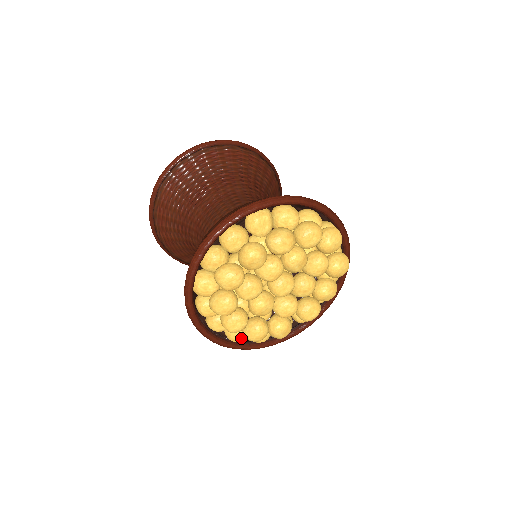
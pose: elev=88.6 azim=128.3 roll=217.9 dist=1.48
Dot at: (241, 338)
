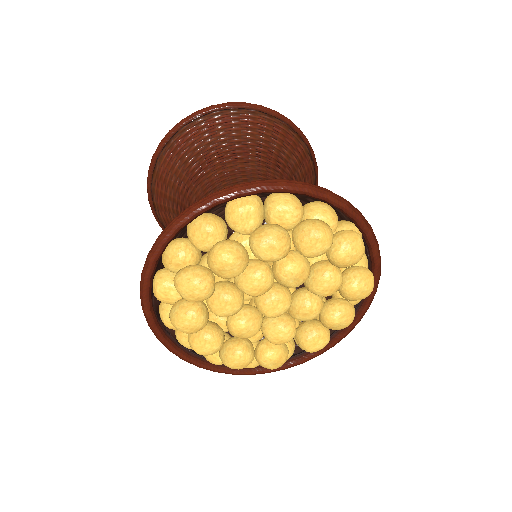
Dot at: (220, 360)
